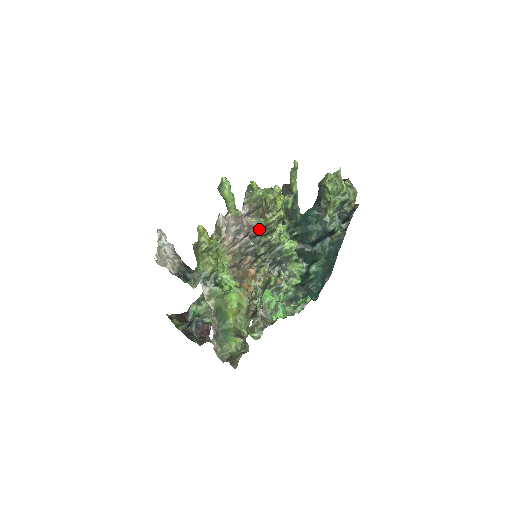
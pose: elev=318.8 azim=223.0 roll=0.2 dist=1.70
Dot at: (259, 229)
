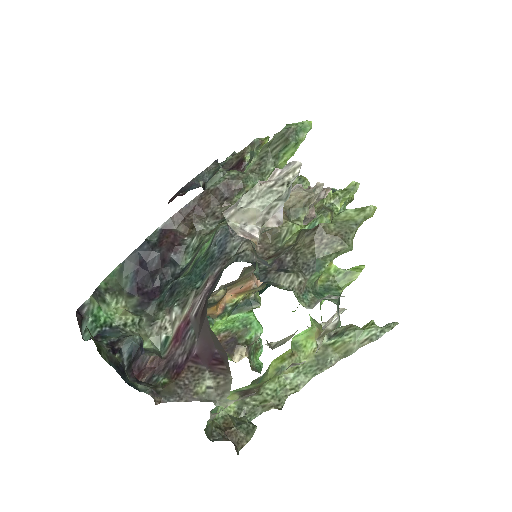
Dot at: occluded
